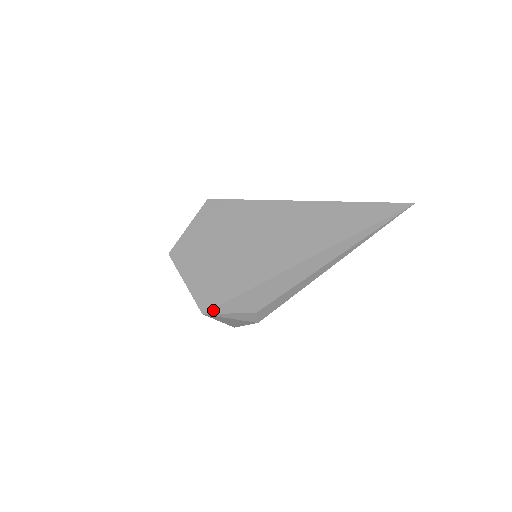
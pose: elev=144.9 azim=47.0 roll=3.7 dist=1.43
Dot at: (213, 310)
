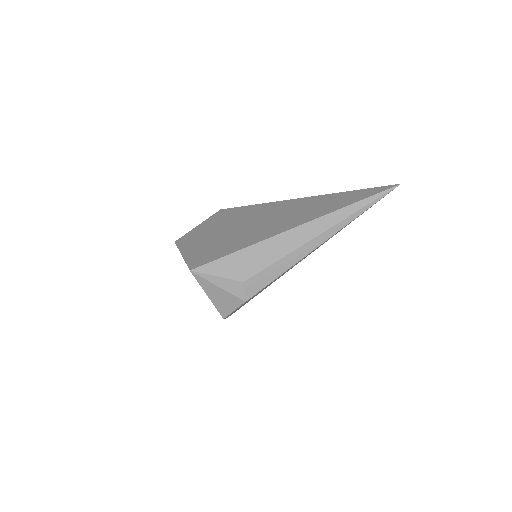
Dot at: (201, 268)
